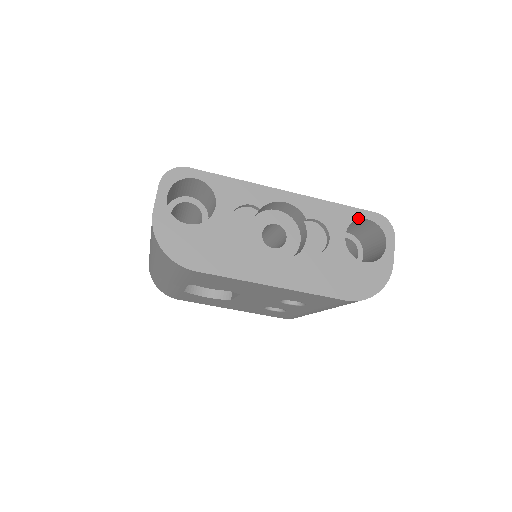
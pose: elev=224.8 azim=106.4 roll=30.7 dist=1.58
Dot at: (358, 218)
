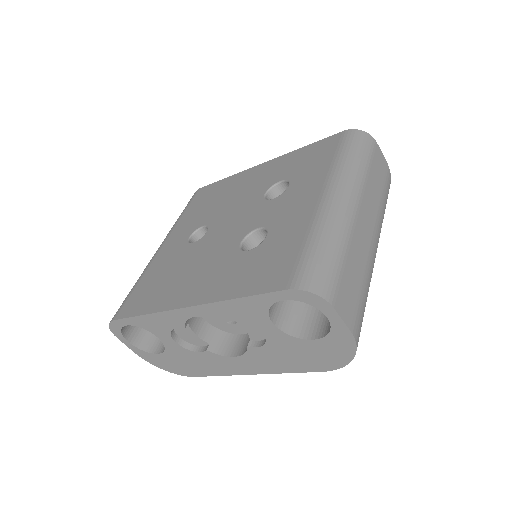
Dot at: (271, 303)
